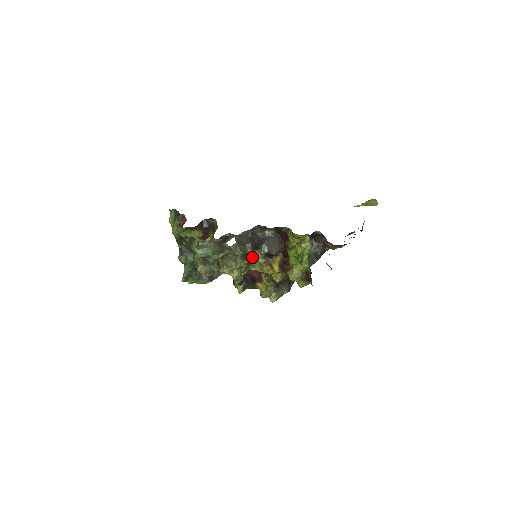
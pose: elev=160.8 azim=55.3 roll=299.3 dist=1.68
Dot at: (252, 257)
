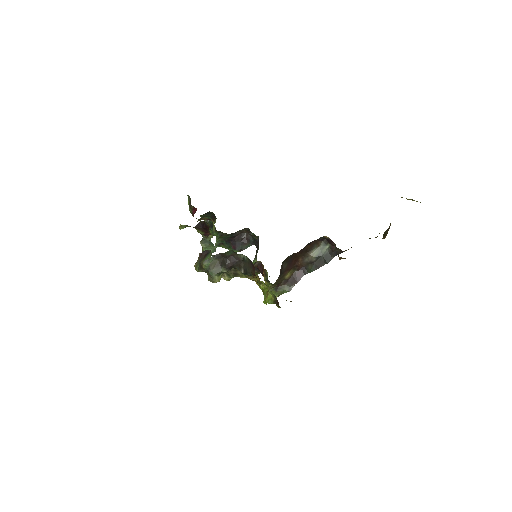
Dot at: occluded
